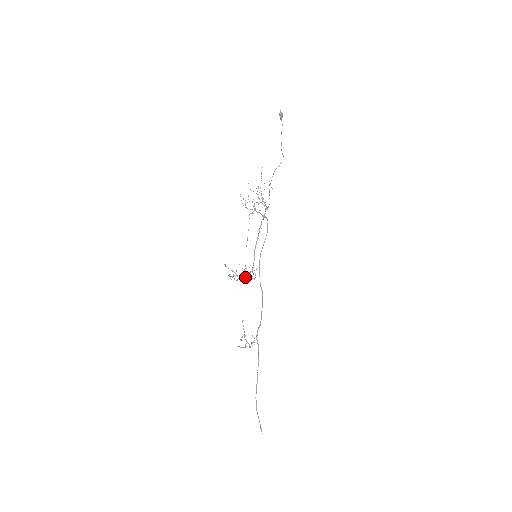
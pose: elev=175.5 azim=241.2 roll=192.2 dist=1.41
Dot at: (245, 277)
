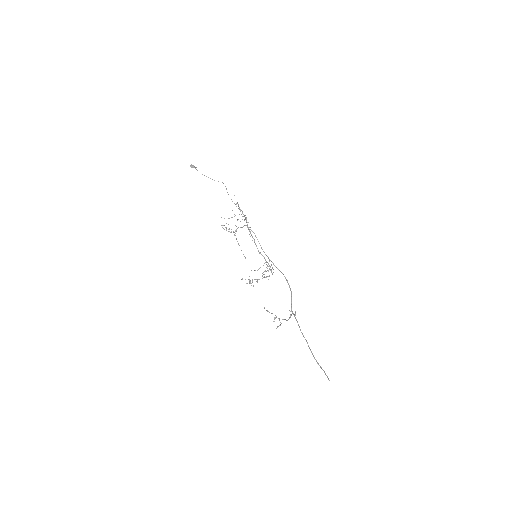
Dot at: occluded
